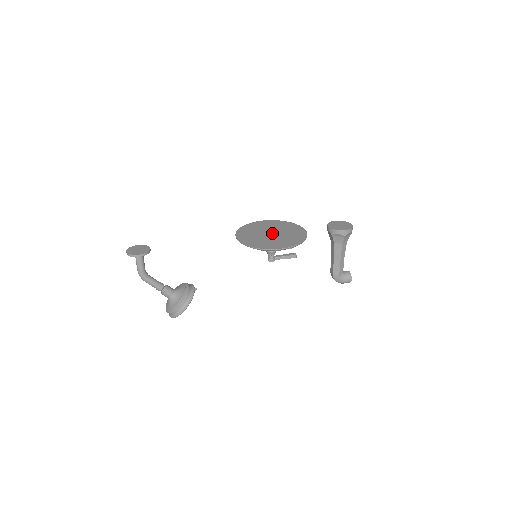
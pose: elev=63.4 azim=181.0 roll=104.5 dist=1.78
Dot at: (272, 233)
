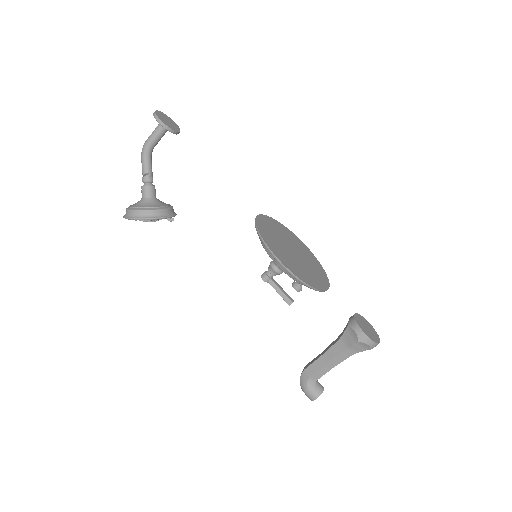
Dot at: (295, 252)
